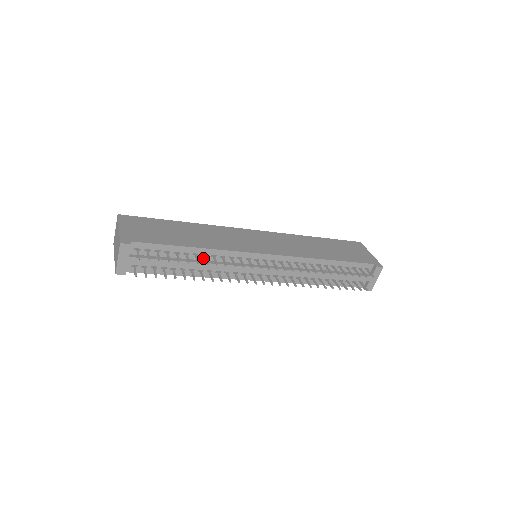
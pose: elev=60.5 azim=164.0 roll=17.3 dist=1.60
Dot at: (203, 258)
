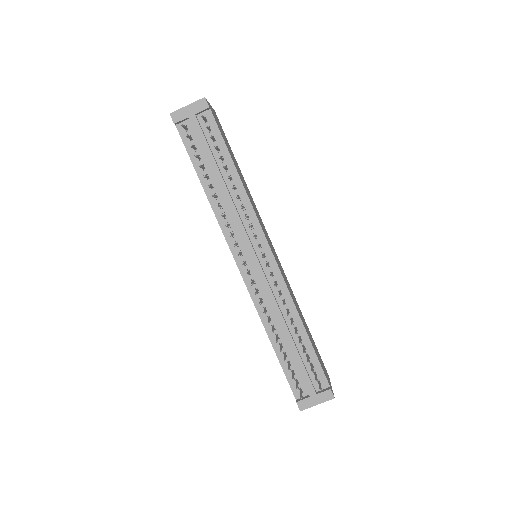
Dot at: (231, 189)
